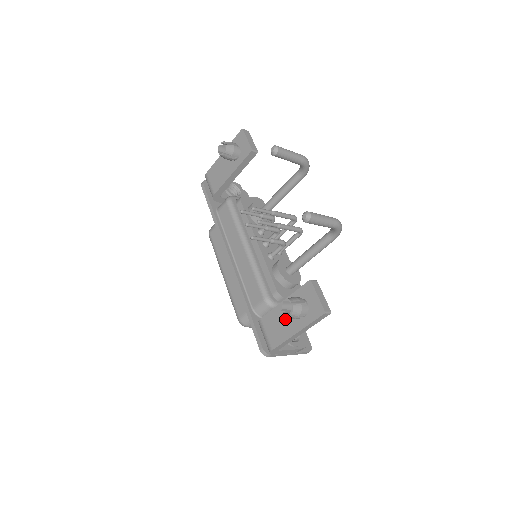
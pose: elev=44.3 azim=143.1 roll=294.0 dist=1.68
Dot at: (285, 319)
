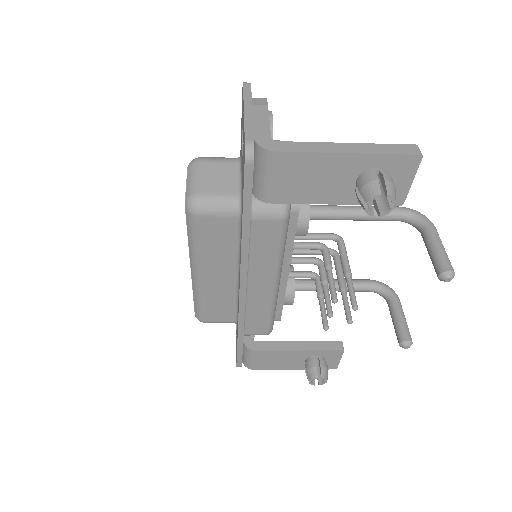
Dot at: (290, 360)
